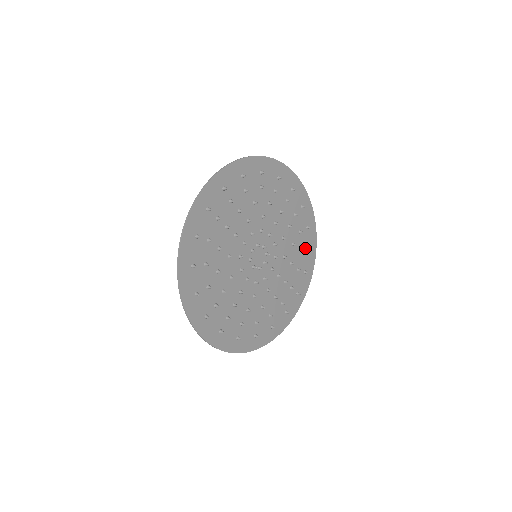
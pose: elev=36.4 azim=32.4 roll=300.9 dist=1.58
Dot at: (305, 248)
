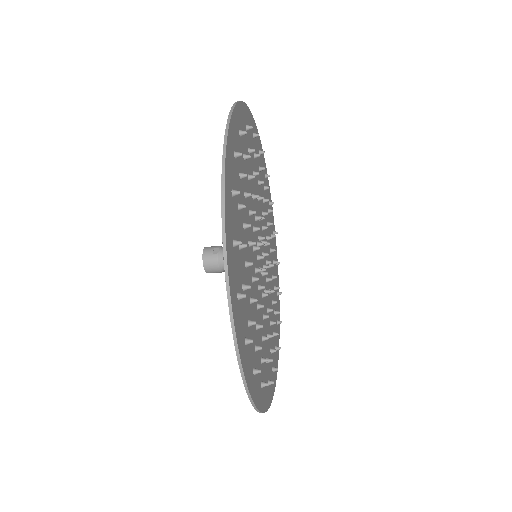
Dot at: occluded
